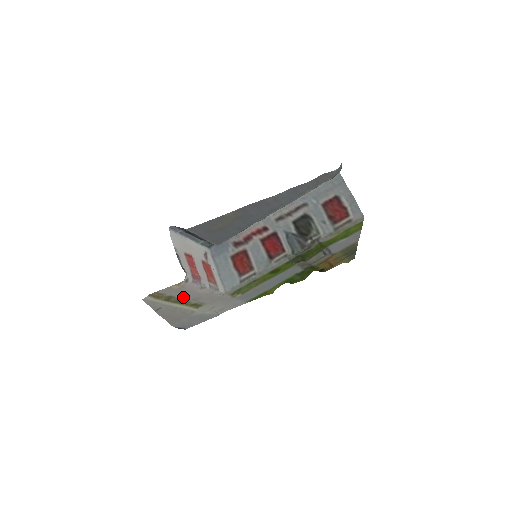
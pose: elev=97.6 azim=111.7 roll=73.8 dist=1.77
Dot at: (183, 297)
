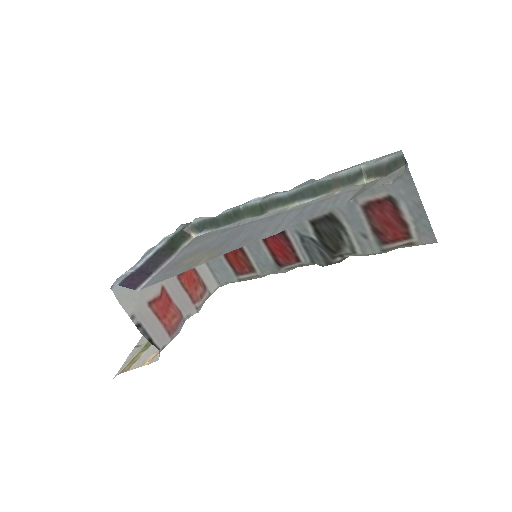
Dot at: occluded
